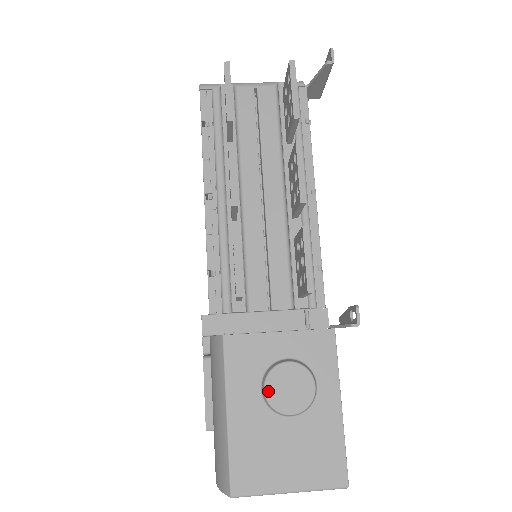
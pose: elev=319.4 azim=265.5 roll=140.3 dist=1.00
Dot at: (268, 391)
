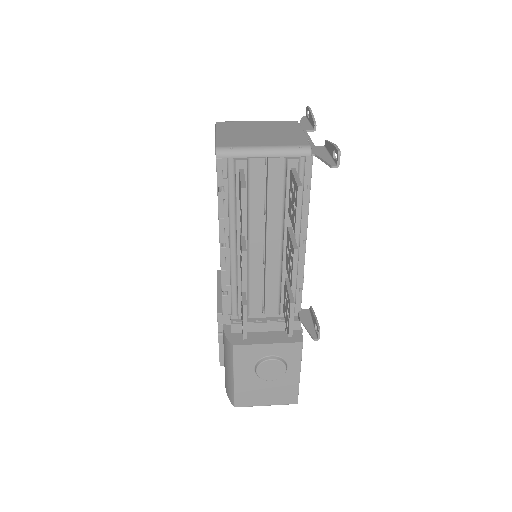
Dot at: (258, 372)
